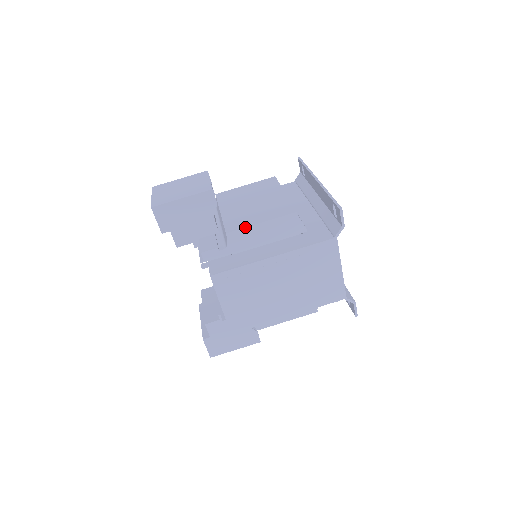
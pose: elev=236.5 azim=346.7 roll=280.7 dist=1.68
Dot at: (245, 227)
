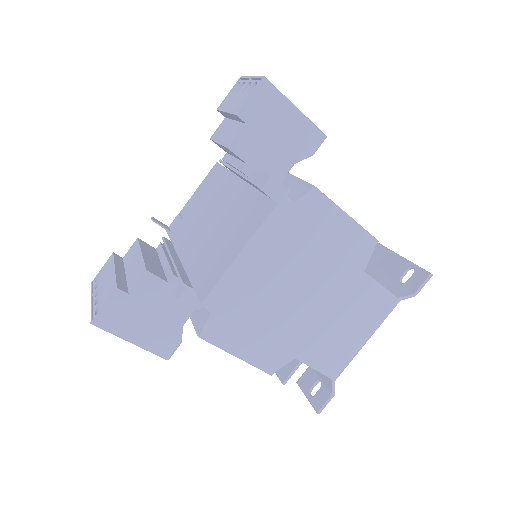
Dot at: occluded
